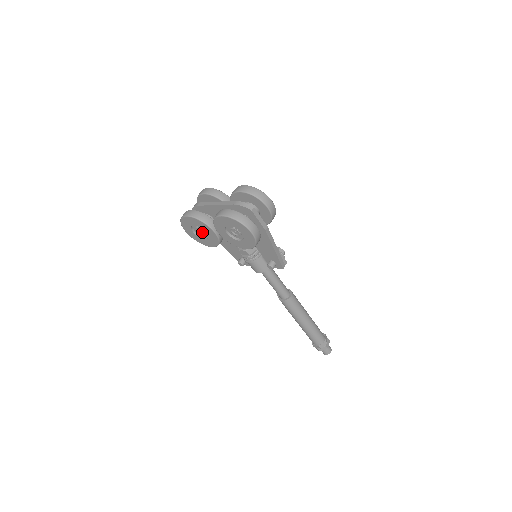
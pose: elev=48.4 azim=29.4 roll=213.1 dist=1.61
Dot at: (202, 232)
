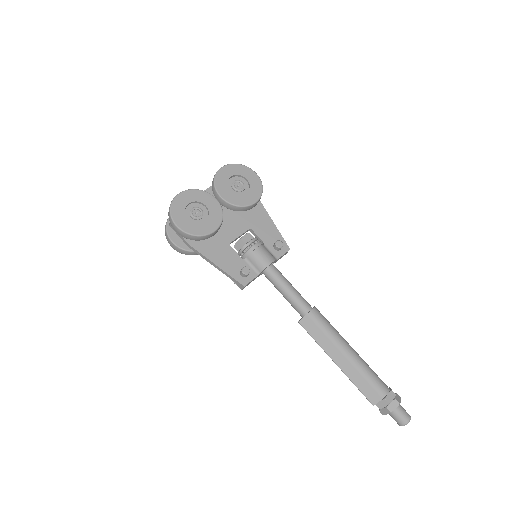
Dot at: (198, 215)
